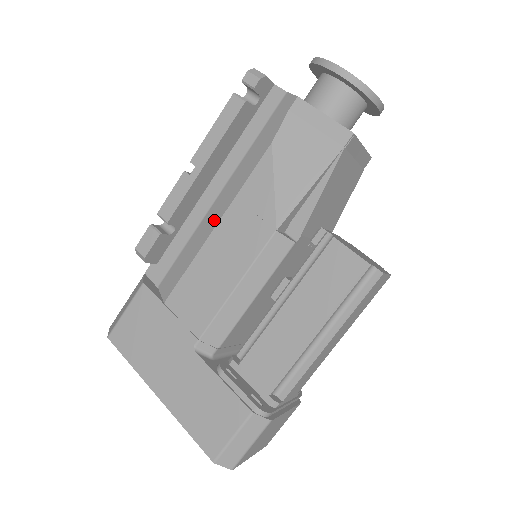
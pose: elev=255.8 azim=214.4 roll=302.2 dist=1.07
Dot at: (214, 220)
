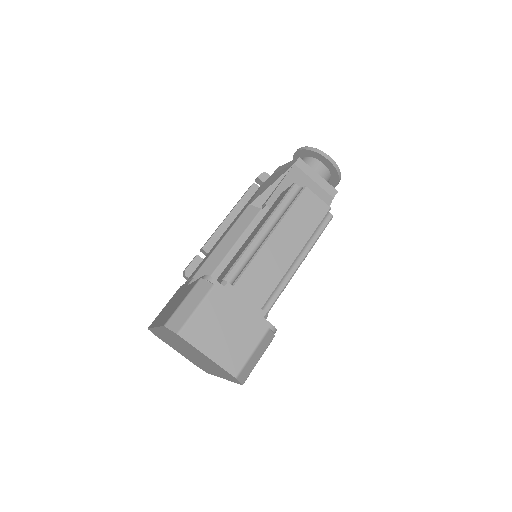
Dot at: occluded
